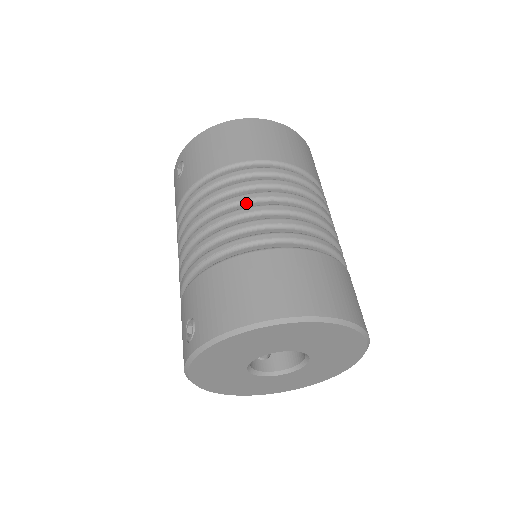
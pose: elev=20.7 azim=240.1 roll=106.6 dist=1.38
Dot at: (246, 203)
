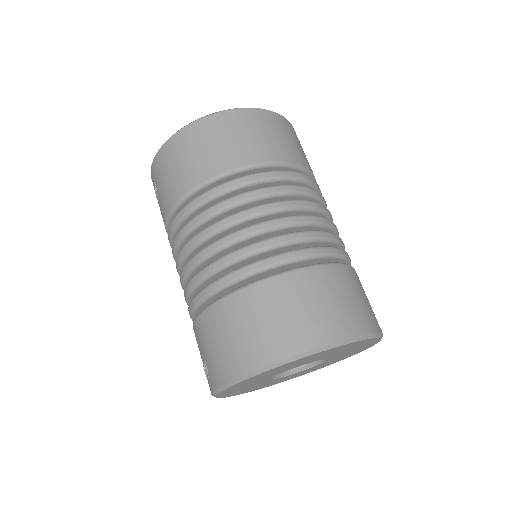
Dot at: (219, 233)
